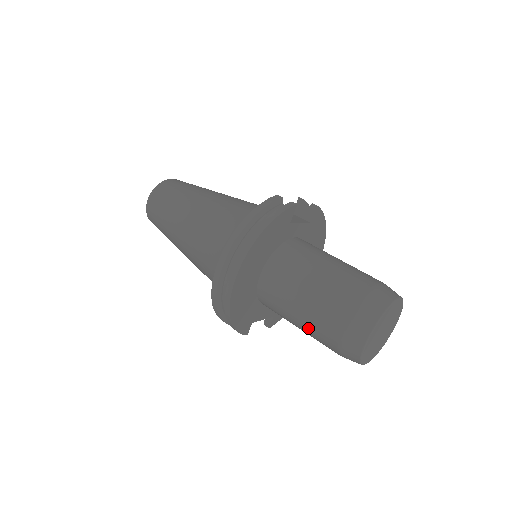
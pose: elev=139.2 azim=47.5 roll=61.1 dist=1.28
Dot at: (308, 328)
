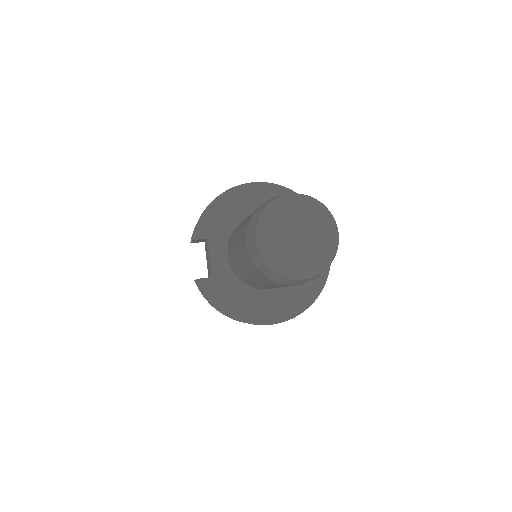
Dot at: occluded
